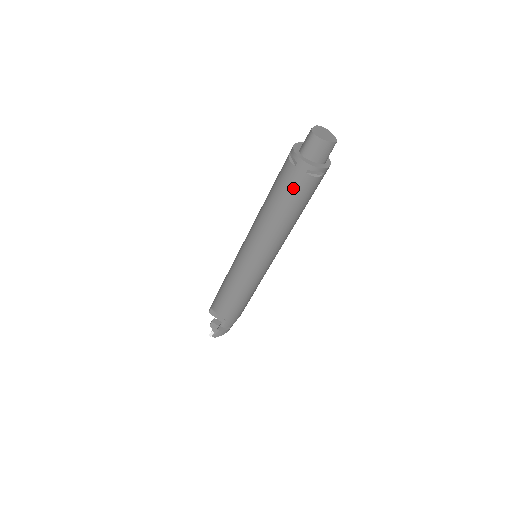
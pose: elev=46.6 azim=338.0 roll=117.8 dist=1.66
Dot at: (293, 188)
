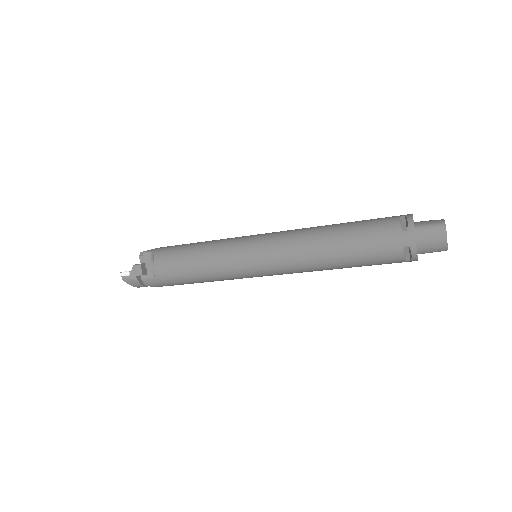
Dot at: (378, 244)
